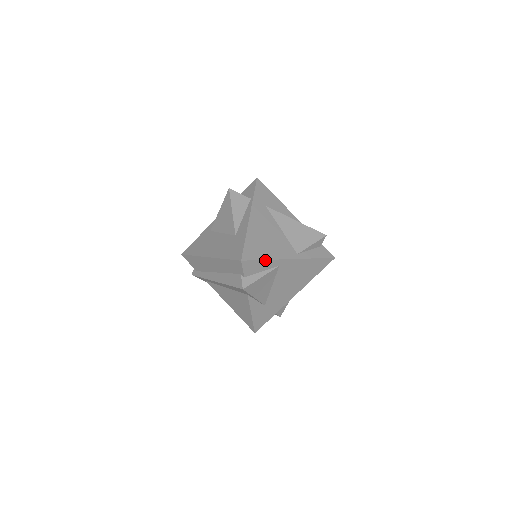
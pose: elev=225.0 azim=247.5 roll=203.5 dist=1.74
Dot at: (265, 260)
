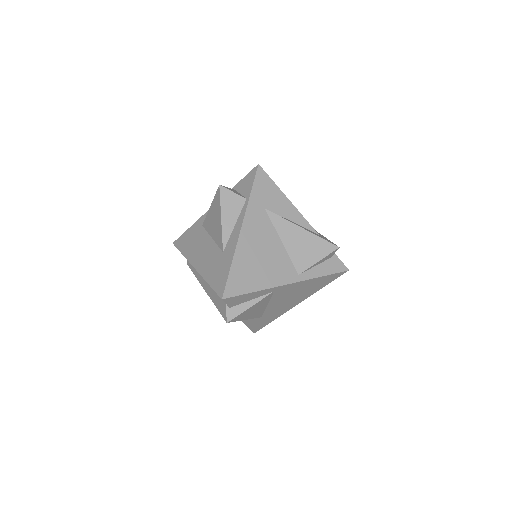
Dot at: (254, 292)
